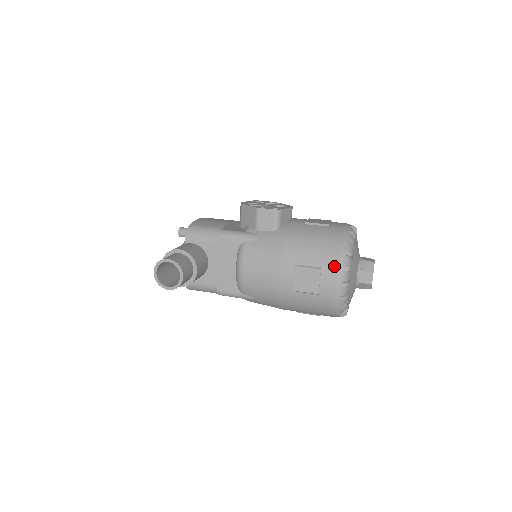
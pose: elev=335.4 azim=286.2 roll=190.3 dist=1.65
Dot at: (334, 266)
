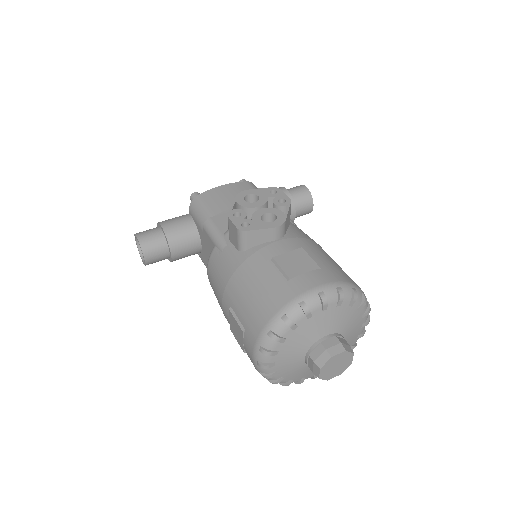
Dot at: (253, 338)
